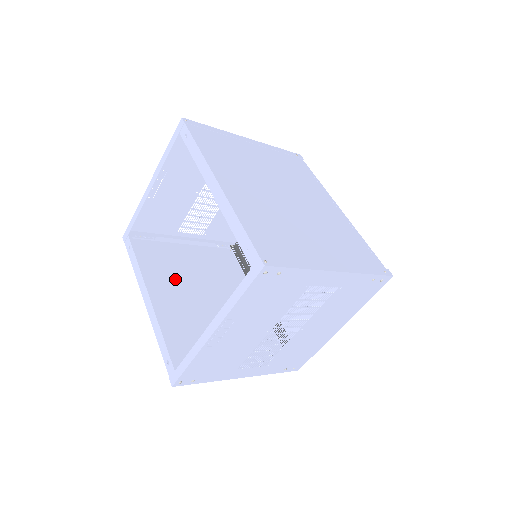
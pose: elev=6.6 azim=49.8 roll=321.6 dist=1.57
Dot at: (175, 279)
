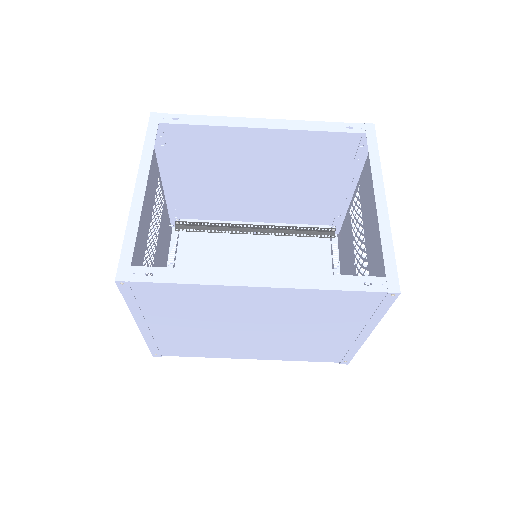
Dot at: (210, 312)
